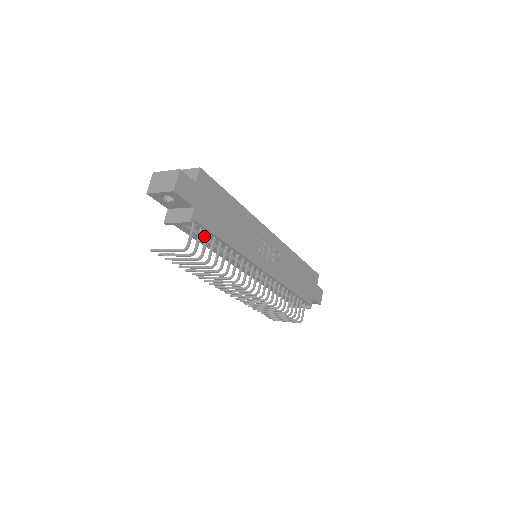
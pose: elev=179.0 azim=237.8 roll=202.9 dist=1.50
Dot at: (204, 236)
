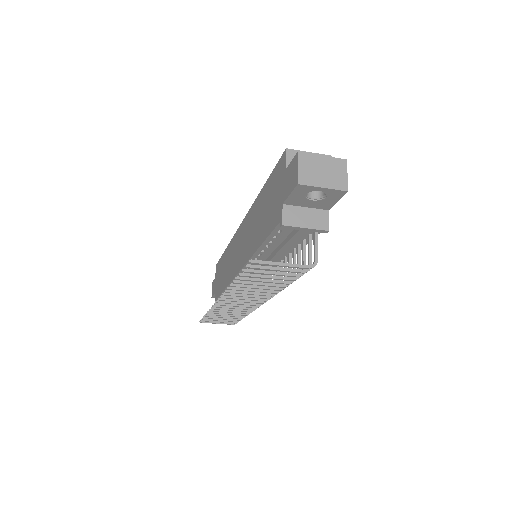
Dot at: occluded
